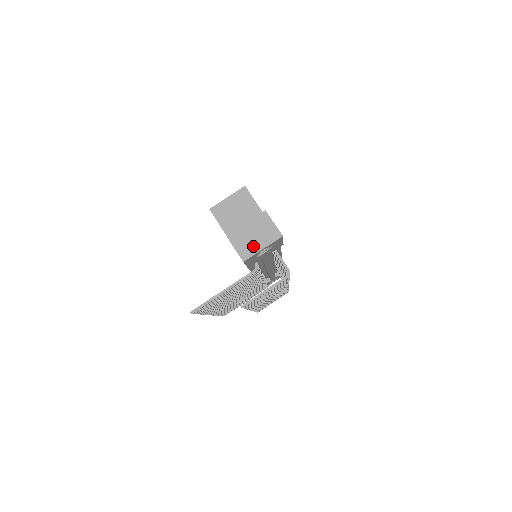
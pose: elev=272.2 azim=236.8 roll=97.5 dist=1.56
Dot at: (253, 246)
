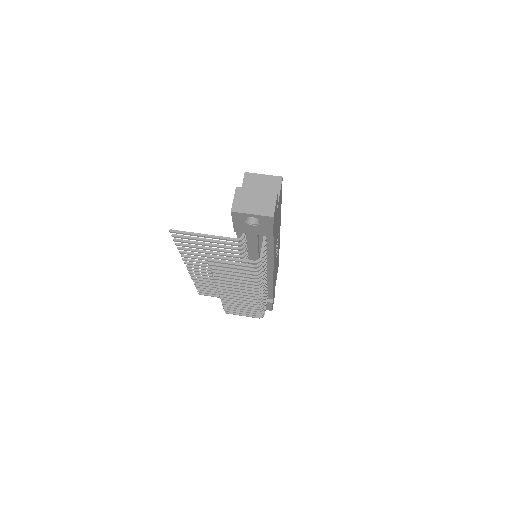
Dot at: (247, 207)
